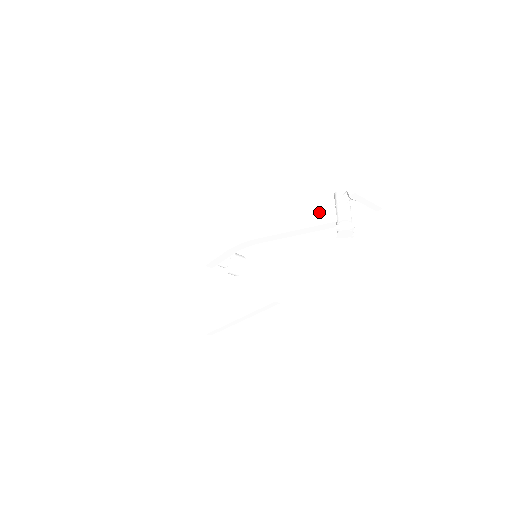
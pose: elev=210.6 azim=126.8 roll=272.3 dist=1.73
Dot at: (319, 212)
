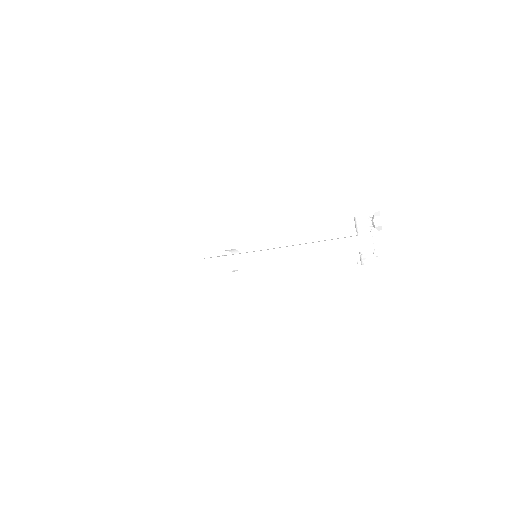
Dot at: (342, 239)
